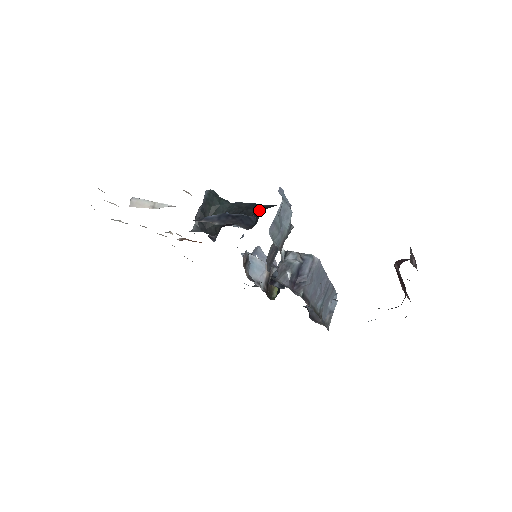
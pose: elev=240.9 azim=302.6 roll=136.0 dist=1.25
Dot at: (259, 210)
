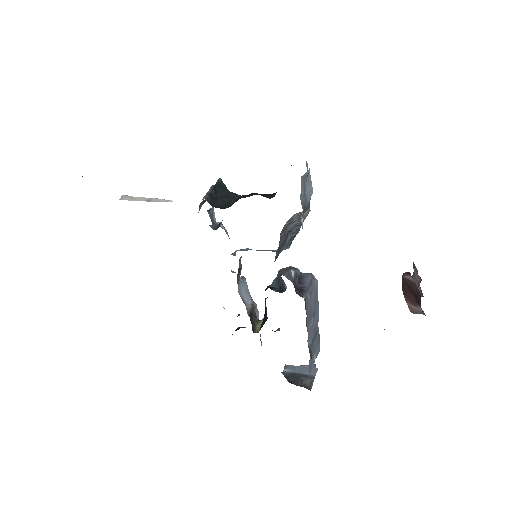
Dot at: (276, 192)
